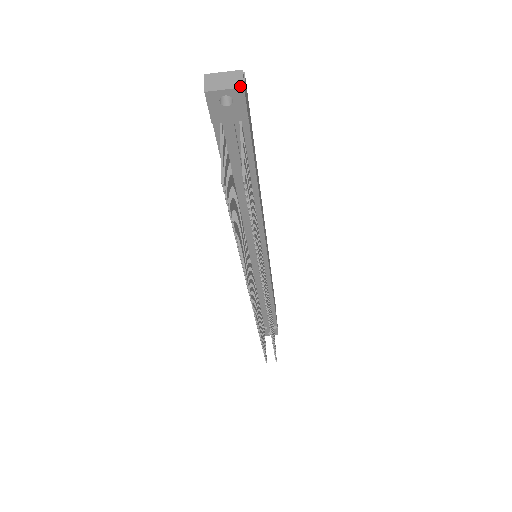
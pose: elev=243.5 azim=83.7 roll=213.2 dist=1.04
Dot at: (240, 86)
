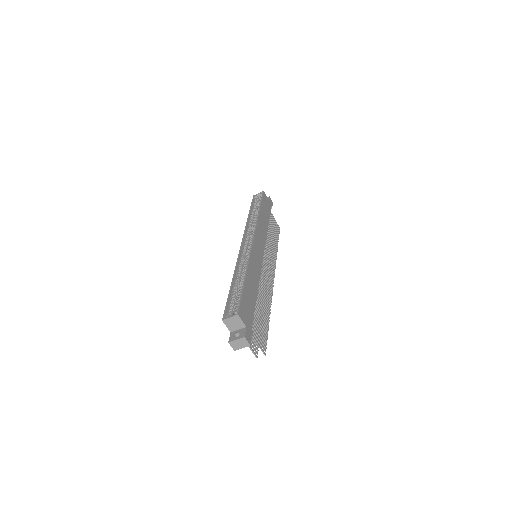
Dot at: occluded
